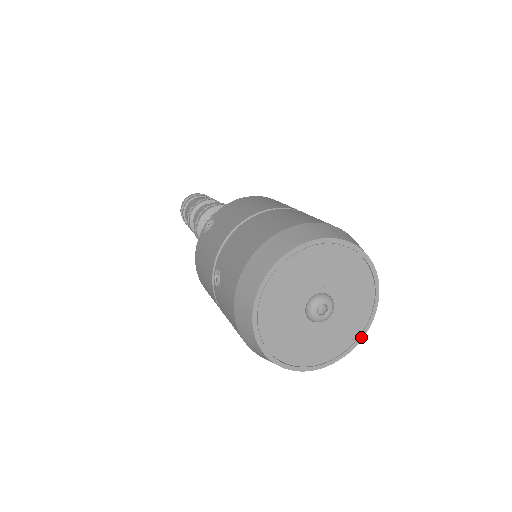
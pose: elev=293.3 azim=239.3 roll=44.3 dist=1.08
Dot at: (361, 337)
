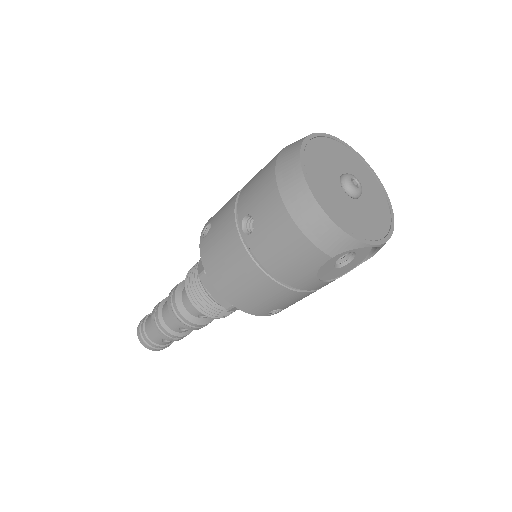
Dot at: (392, 218)
